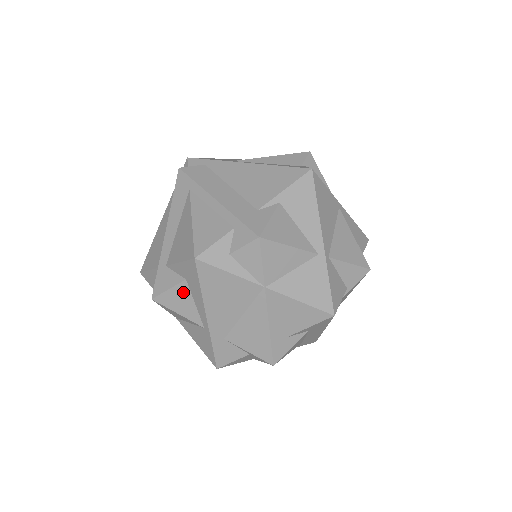
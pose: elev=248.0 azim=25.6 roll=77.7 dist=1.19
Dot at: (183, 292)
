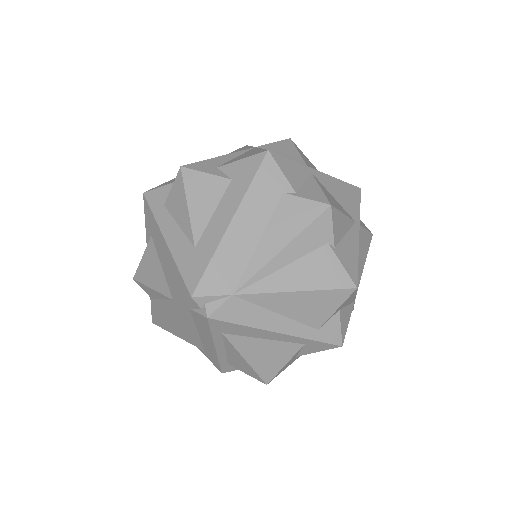
Dot at: occluded
